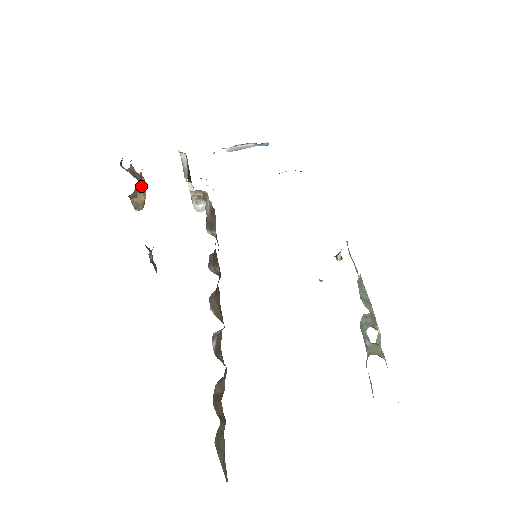
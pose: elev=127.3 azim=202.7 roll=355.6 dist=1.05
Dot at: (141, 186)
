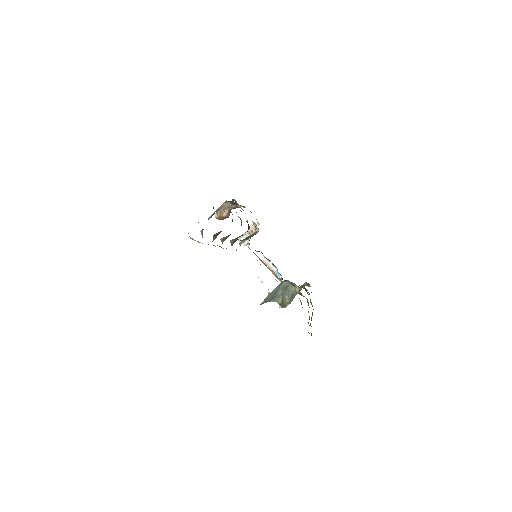
Dot at: occluded
